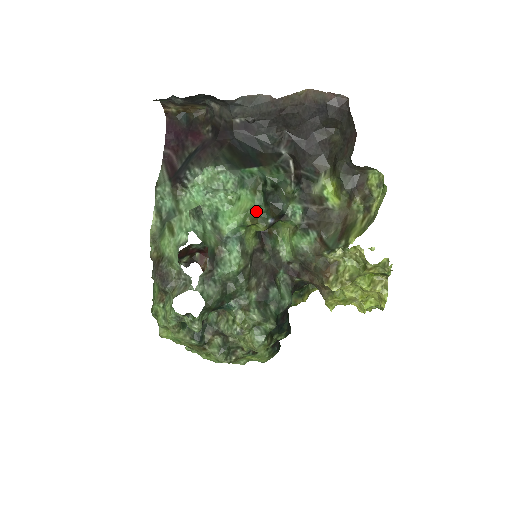
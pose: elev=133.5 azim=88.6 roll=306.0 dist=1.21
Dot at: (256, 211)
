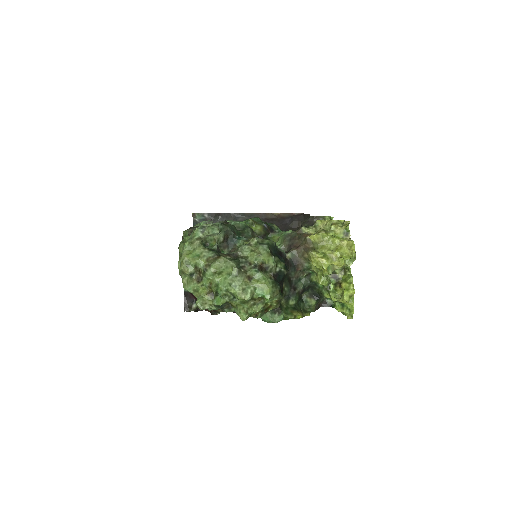
Dot at: (255, 220)
